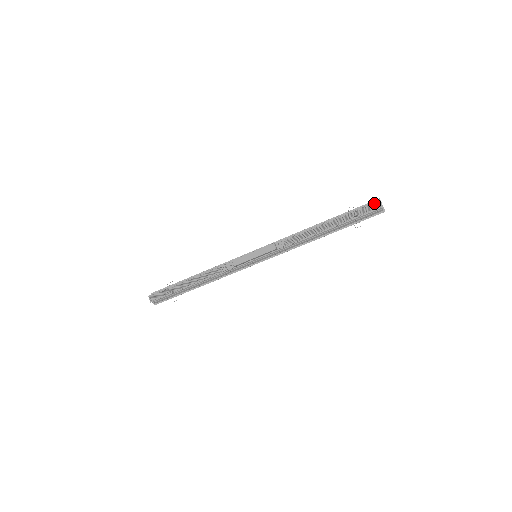
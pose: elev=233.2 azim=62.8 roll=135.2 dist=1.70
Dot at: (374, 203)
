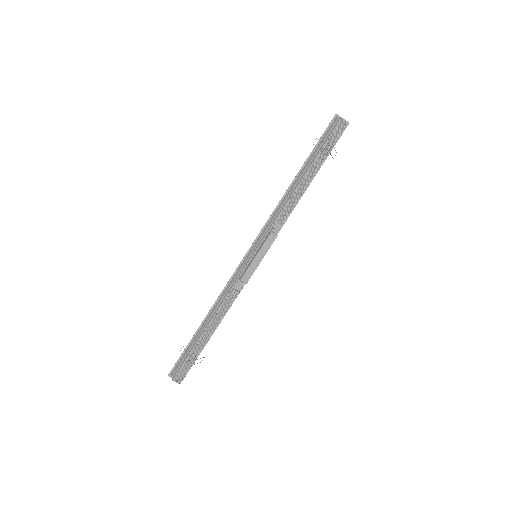
Dot at: (339, 123)
